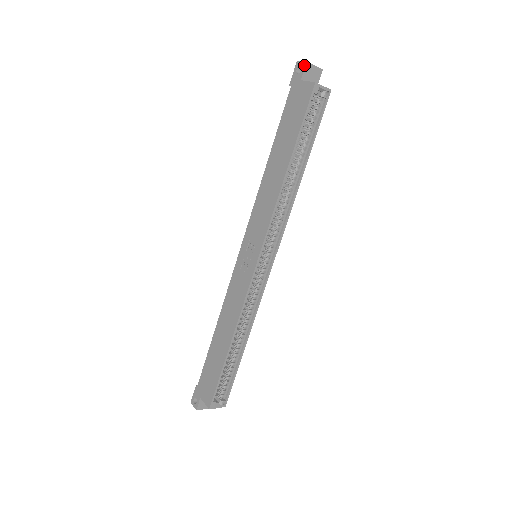
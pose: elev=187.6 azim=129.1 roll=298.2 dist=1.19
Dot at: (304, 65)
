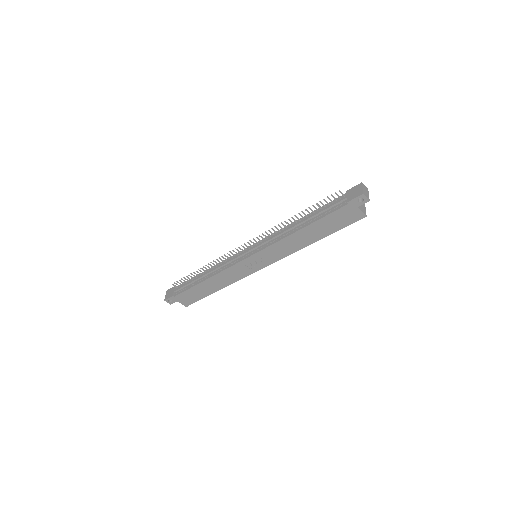
Dot at: (367, 201)
